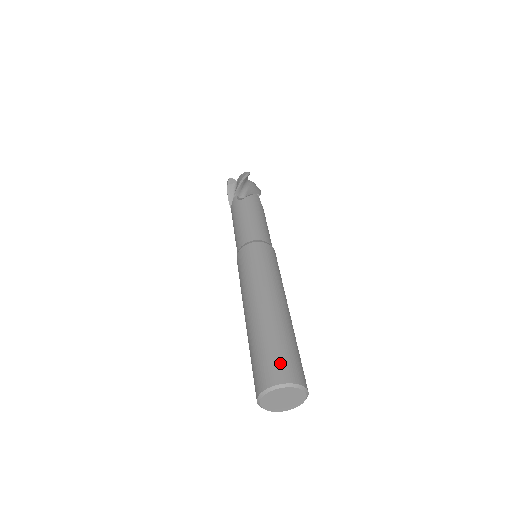
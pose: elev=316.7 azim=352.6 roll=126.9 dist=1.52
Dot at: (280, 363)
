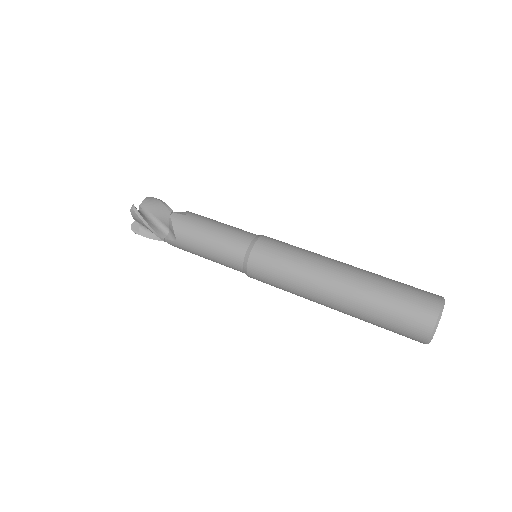
Dot at: occluded
